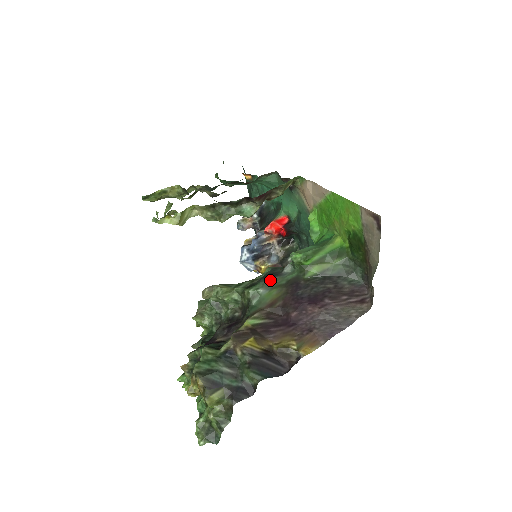
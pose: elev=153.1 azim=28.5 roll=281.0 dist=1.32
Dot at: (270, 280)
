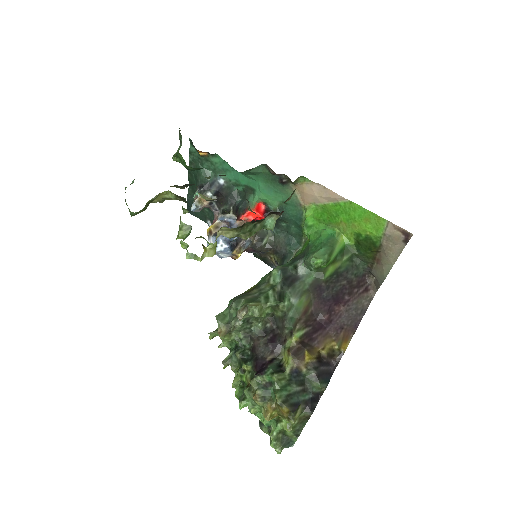
Dot at: (294, 287)
